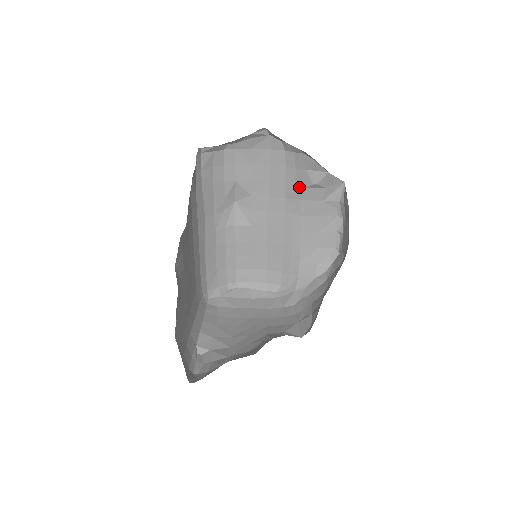
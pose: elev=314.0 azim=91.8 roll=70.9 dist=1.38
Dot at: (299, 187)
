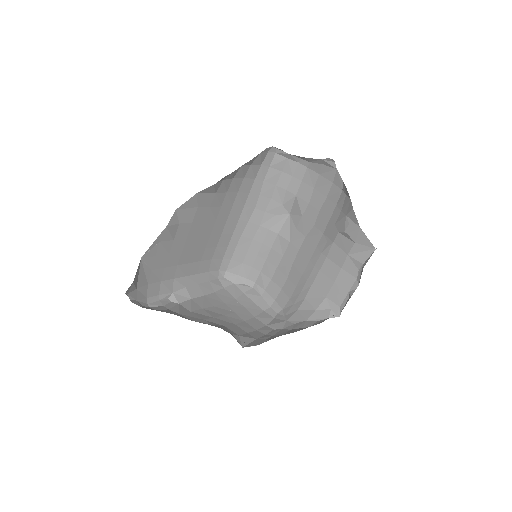
Dot at: (336, 229)
